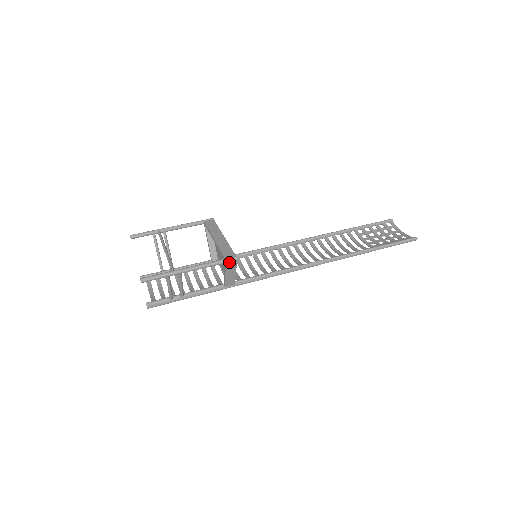
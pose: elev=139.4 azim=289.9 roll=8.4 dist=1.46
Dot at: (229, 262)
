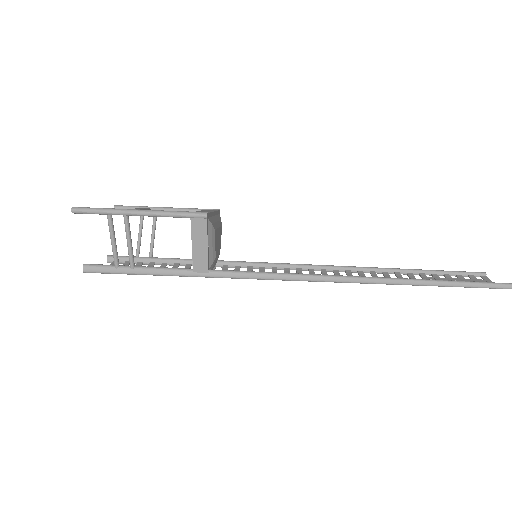
Dot at: (195, 218)
